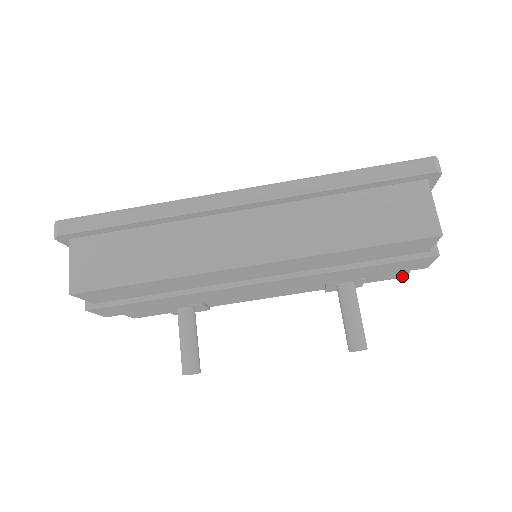
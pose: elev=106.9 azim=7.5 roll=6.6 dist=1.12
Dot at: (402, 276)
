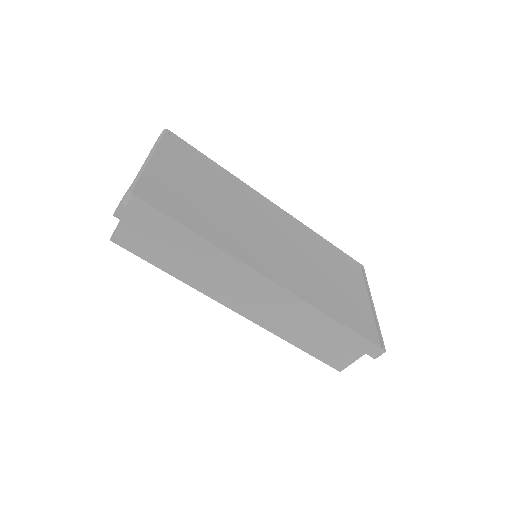
Dot at: occluded
